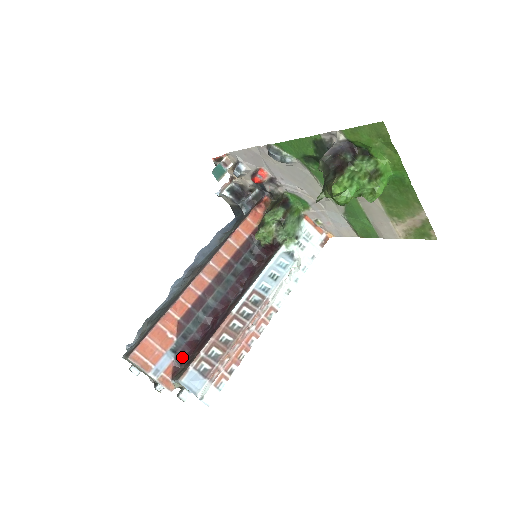
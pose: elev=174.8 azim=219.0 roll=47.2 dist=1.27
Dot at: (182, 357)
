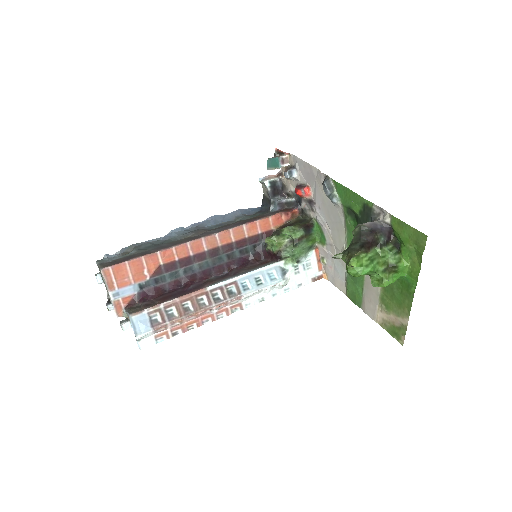
Dot at: (144, 296)
